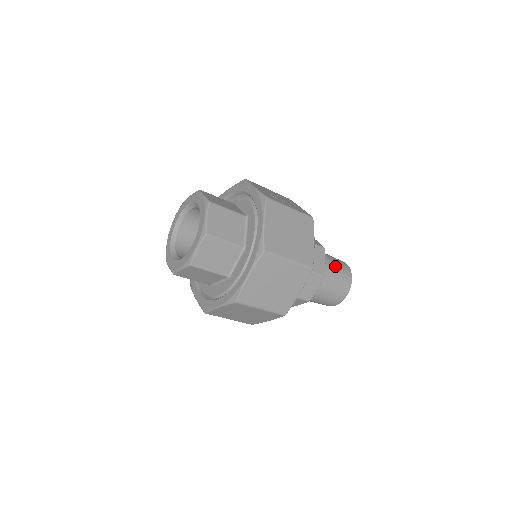
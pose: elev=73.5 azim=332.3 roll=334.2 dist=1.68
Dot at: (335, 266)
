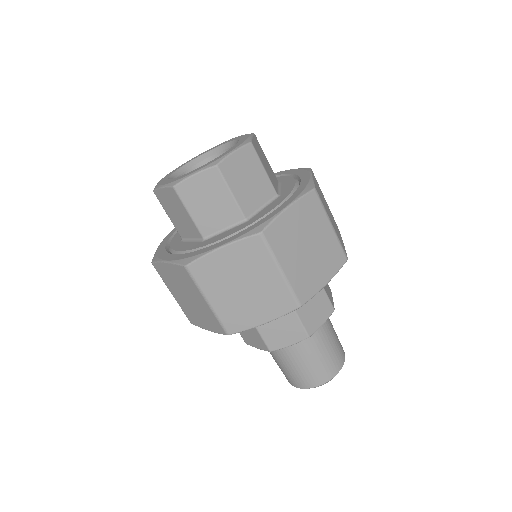
Dot at: (332, 325)
